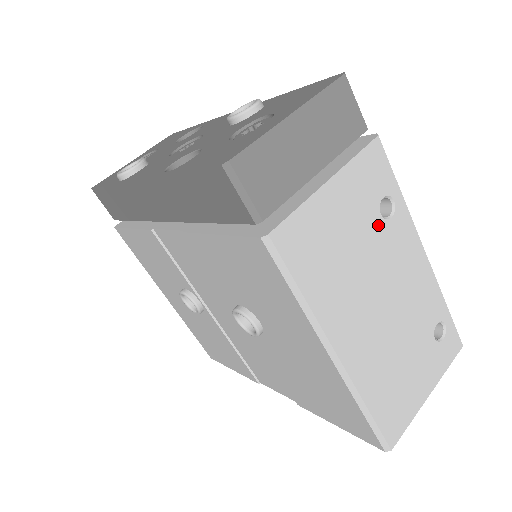
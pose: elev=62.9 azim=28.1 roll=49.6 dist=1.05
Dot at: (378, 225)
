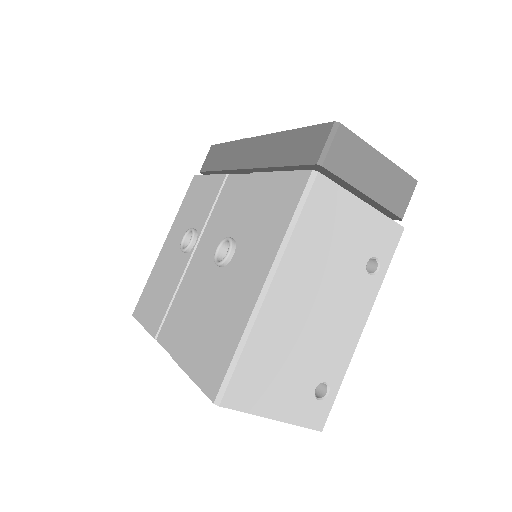
Dot at: (360, 265)
